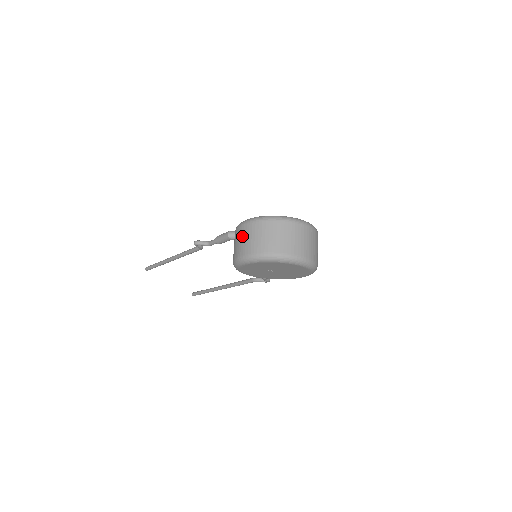
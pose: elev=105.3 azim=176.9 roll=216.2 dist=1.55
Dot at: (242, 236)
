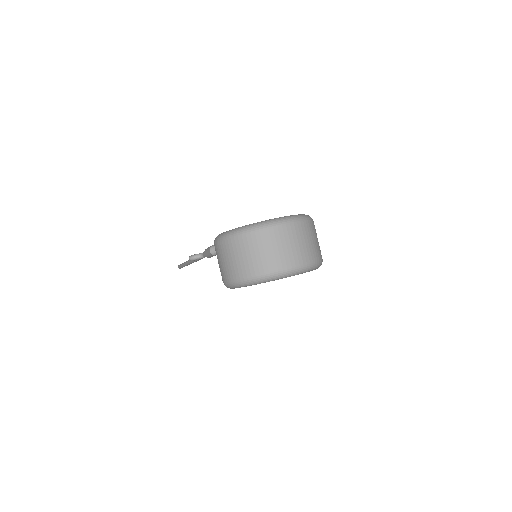
Dot at: (219, 258)
